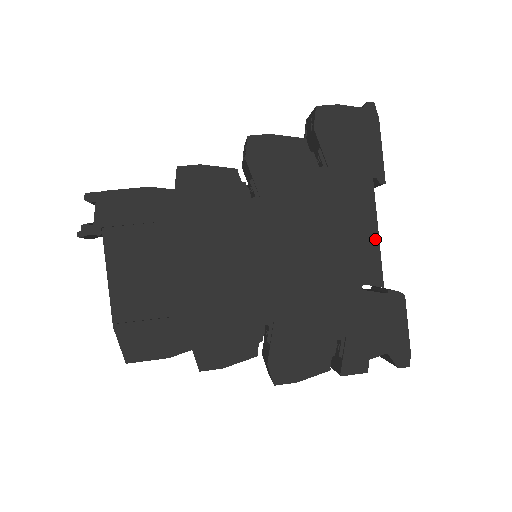
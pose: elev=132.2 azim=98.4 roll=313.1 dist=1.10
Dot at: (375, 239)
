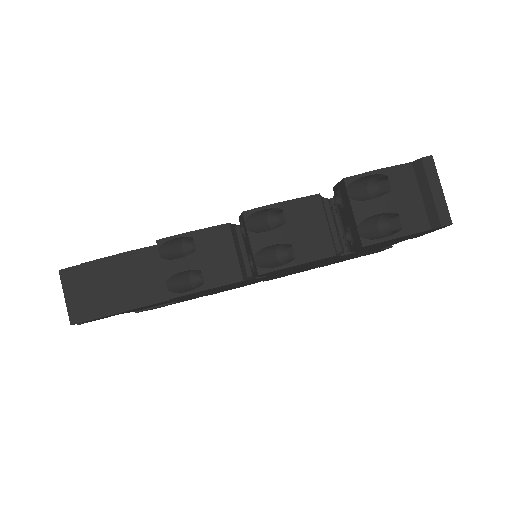
Dot at: occluded
